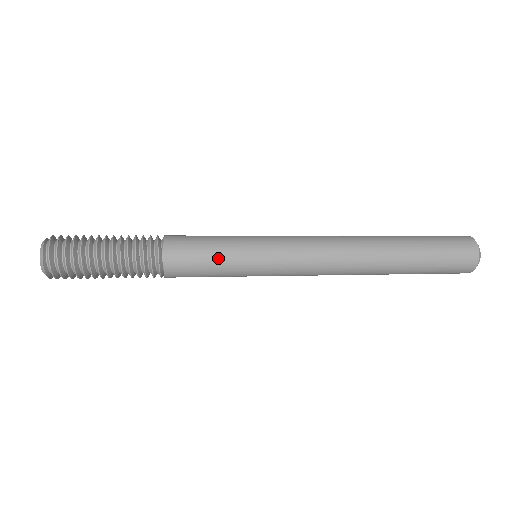
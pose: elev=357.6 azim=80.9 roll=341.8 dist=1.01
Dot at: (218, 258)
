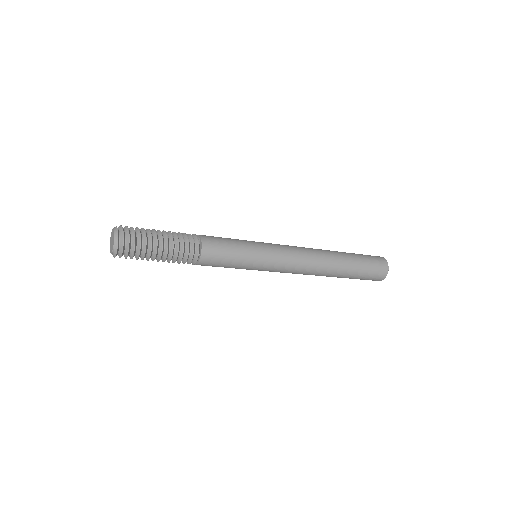
Dot at: (236, 244)
